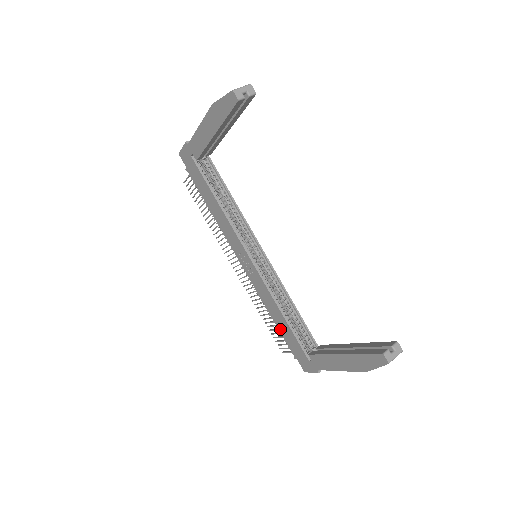
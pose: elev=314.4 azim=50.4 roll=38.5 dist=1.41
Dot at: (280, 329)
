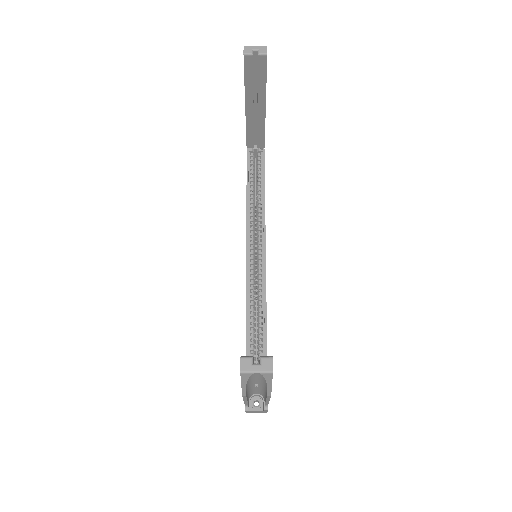
Dot at: occluded
